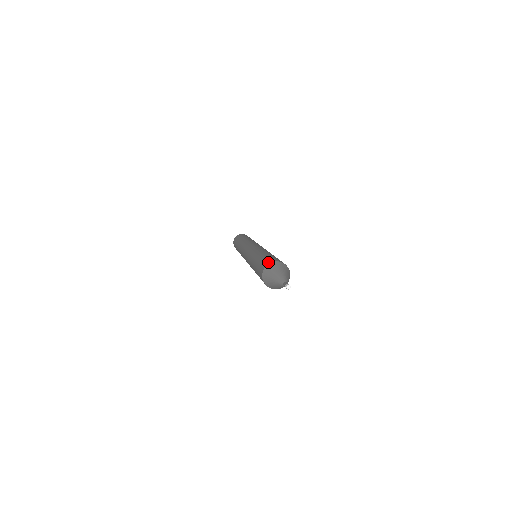
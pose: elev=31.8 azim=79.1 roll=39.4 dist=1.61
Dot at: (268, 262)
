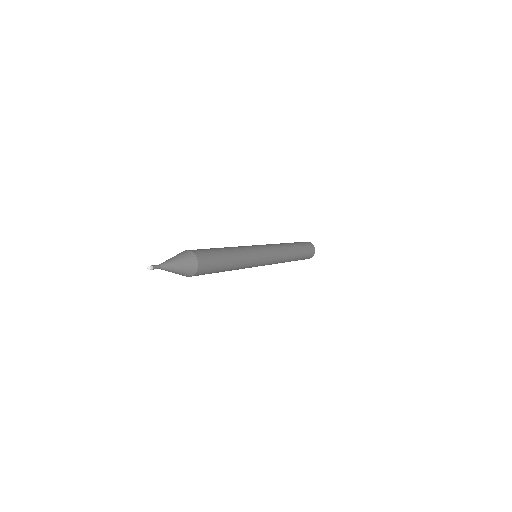
Dot at: occluded
